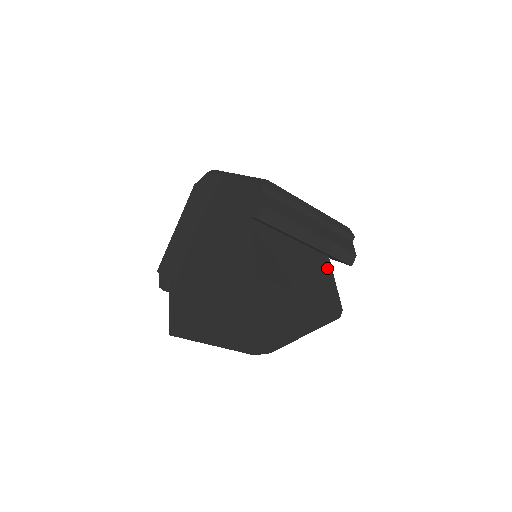
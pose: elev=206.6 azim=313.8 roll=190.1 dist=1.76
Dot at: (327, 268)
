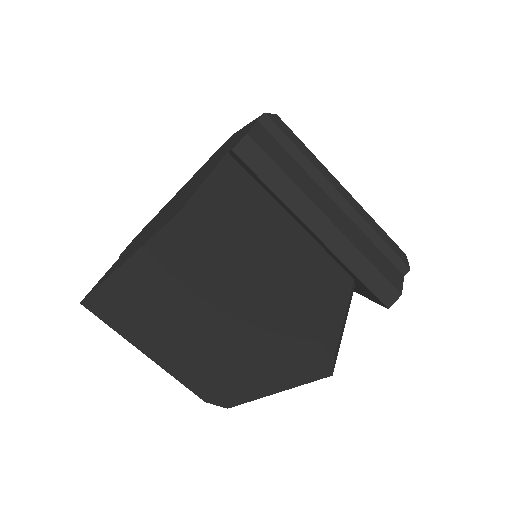
Dot at: (340, 289)
